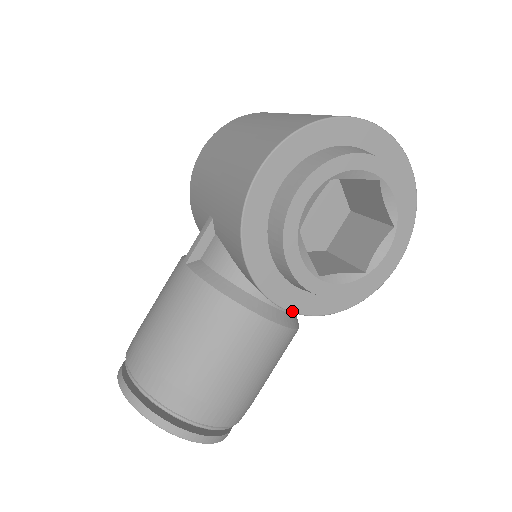
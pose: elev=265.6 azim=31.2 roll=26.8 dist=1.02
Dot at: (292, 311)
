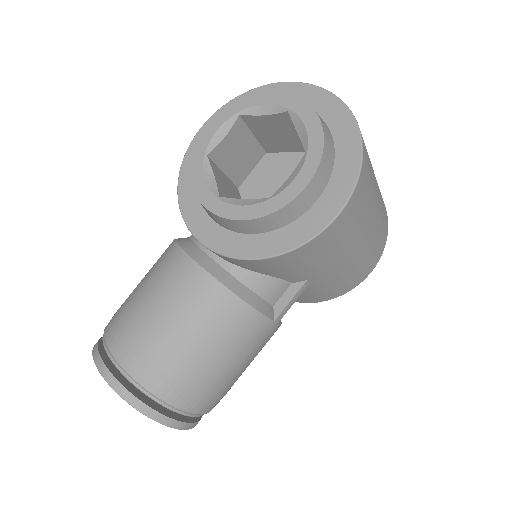
Dot at: (209, 247)
